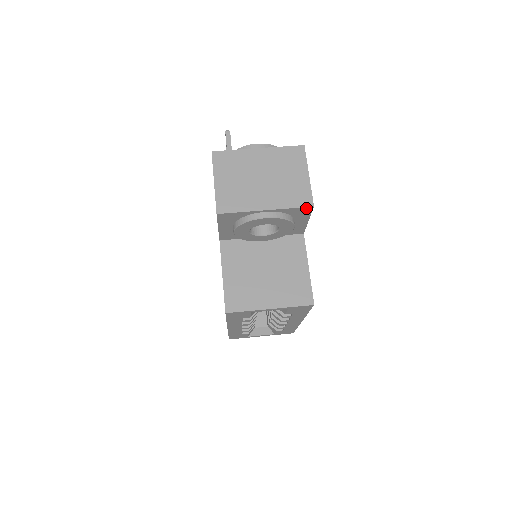
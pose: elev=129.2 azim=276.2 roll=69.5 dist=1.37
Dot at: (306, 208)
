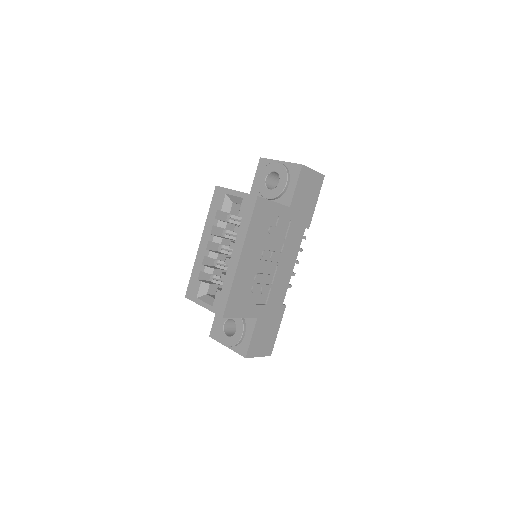
Dot at: (298, 166)
